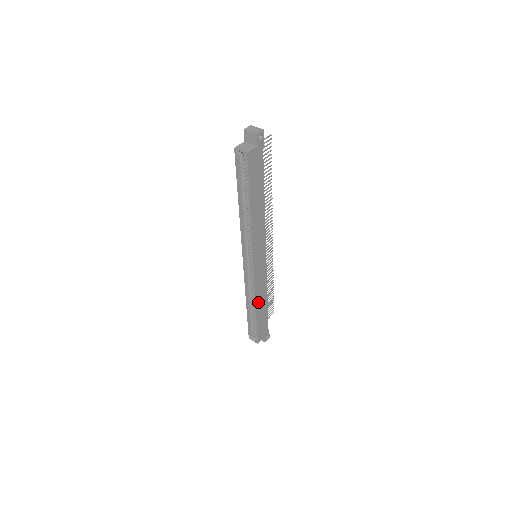
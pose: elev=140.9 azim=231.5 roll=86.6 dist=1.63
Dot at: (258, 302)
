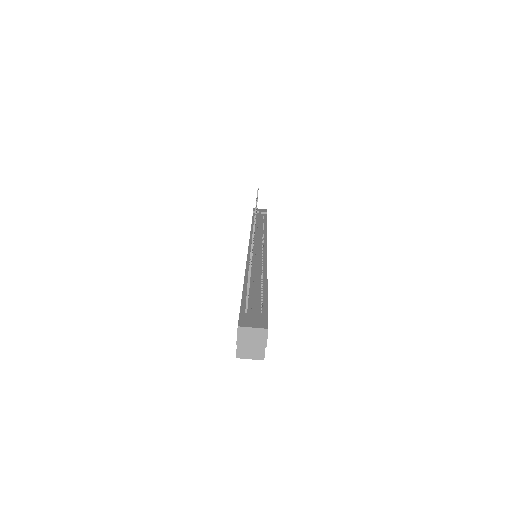
Dot at: occluded
